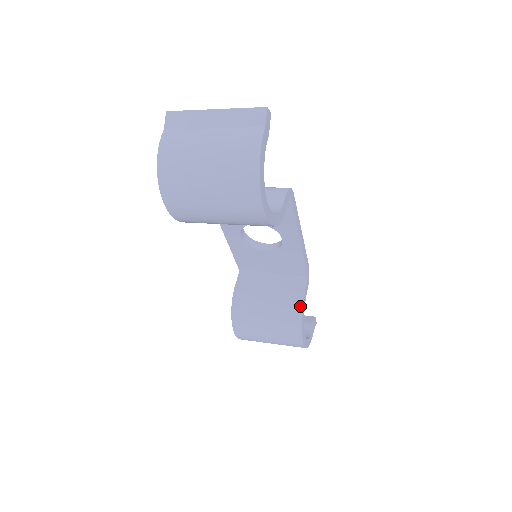
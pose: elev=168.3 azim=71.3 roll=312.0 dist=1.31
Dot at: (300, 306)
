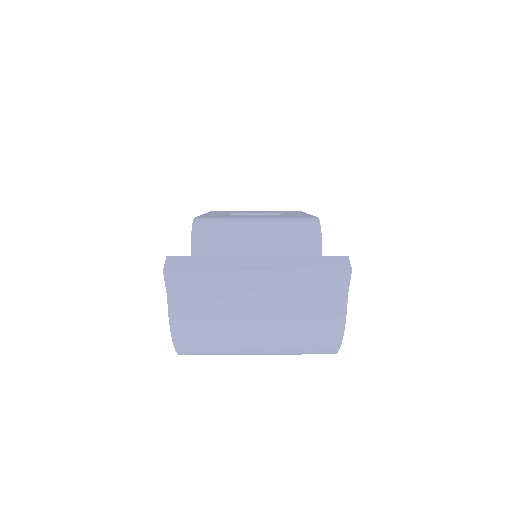
Dot at: occluded
